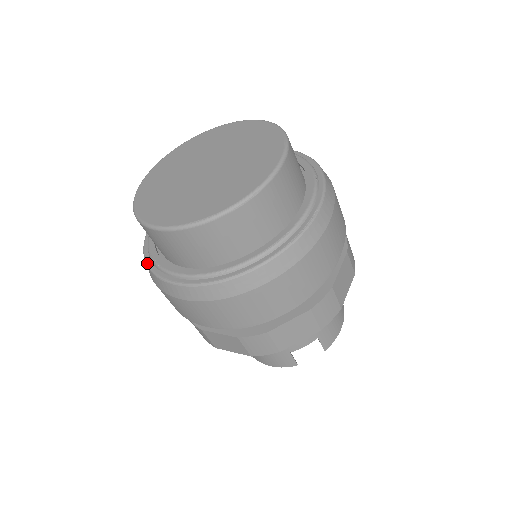
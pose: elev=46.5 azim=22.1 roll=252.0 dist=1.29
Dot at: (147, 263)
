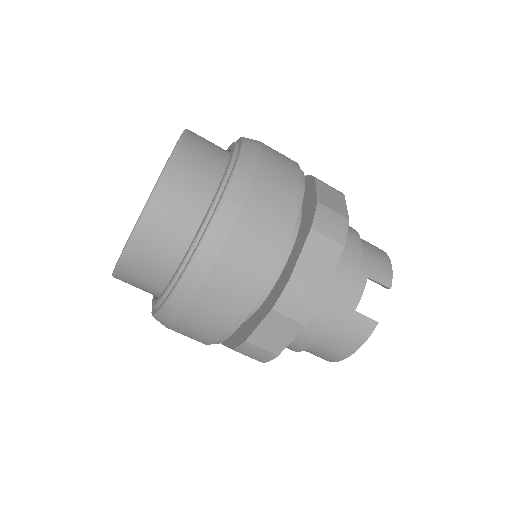
Dot at: (154, 314)
